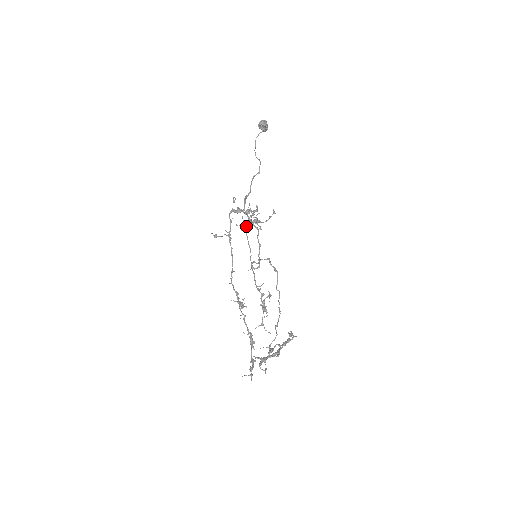
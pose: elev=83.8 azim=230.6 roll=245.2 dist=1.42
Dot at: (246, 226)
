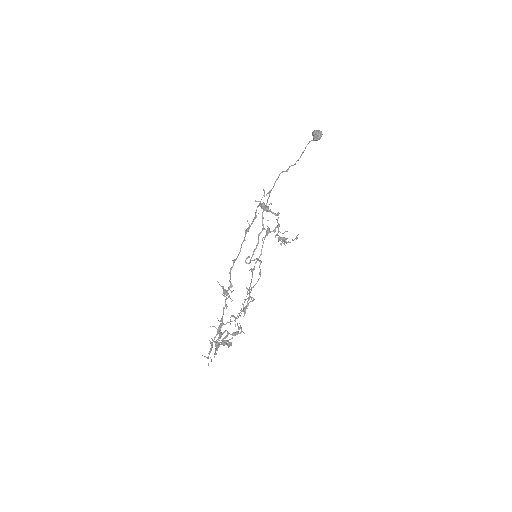
Dot at: (269, 232)
